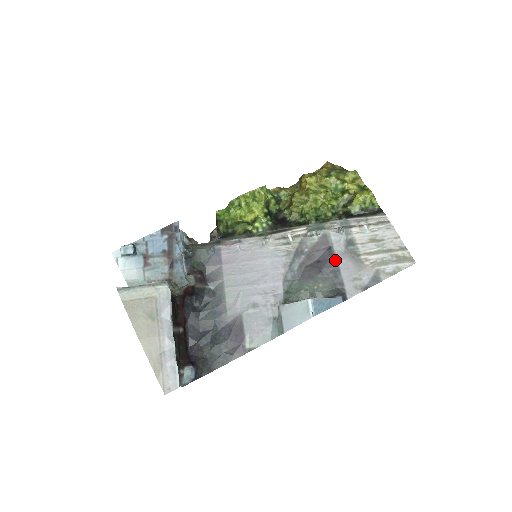
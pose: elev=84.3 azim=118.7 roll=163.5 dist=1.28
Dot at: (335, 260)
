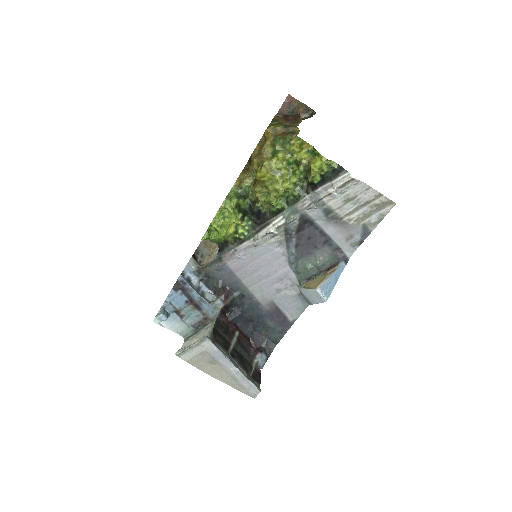
Dot at: (322, 232)
